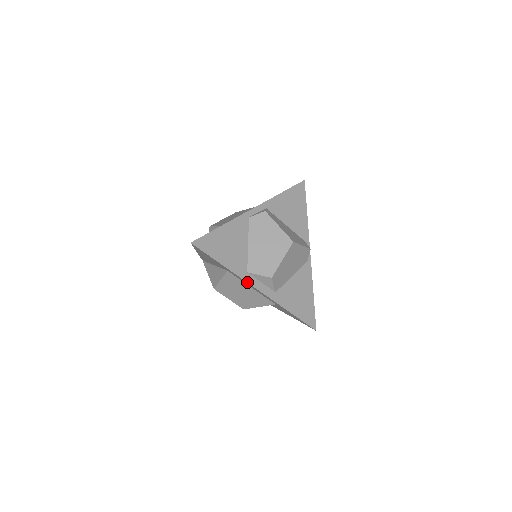
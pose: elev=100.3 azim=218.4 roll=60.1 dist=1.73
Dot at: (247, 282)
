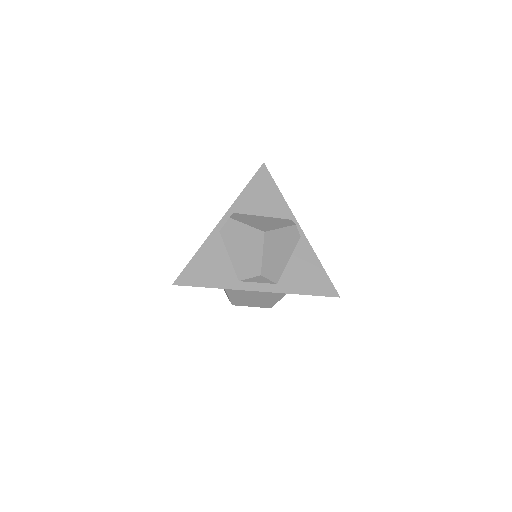
Dot at: occluded
